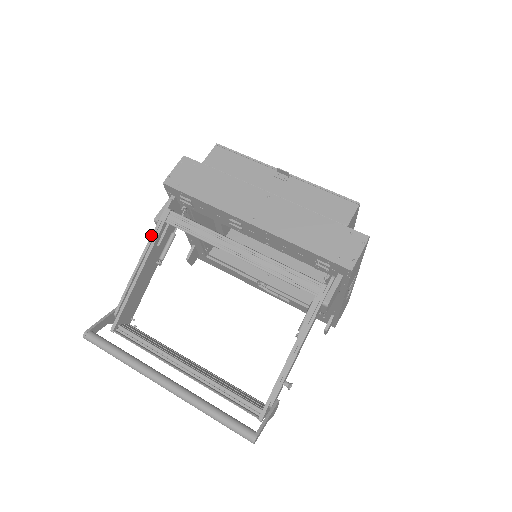
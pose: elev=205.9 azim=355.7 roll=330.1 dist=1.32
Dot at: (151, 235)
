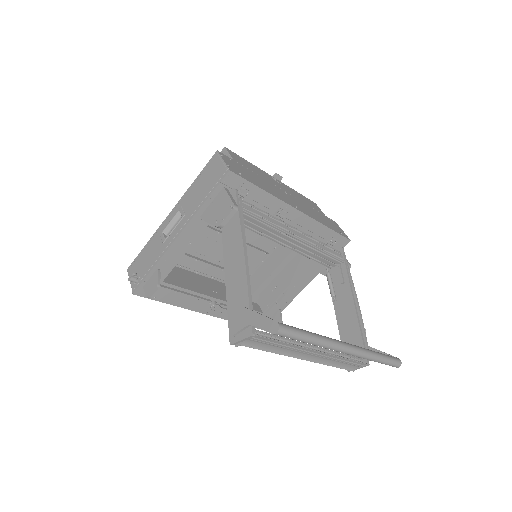
Dot at: (240, 222)
